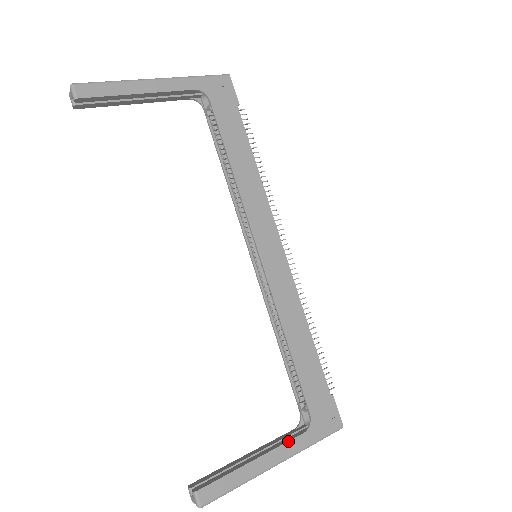
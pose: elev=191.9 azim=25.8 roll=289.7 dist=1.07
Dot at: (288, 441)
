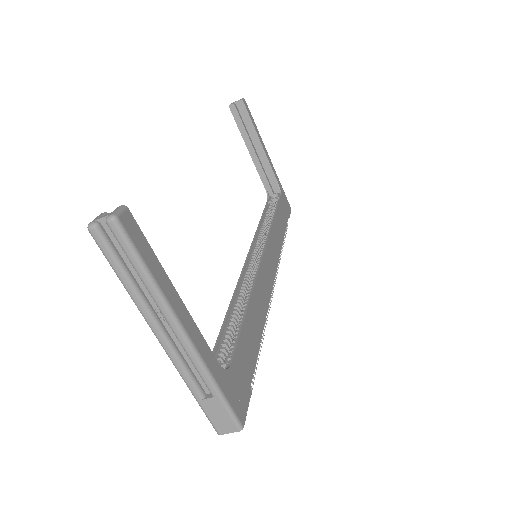
Dot at: occluded
